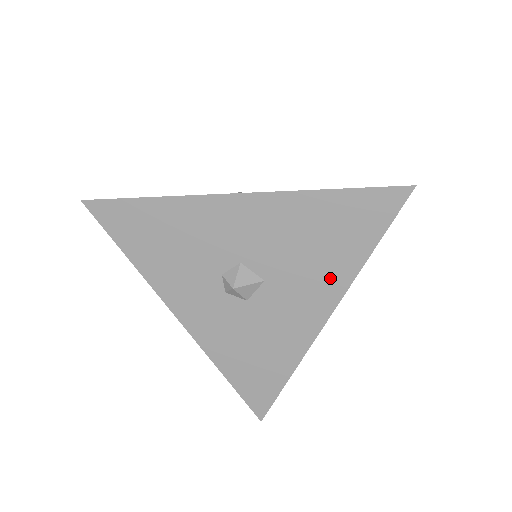
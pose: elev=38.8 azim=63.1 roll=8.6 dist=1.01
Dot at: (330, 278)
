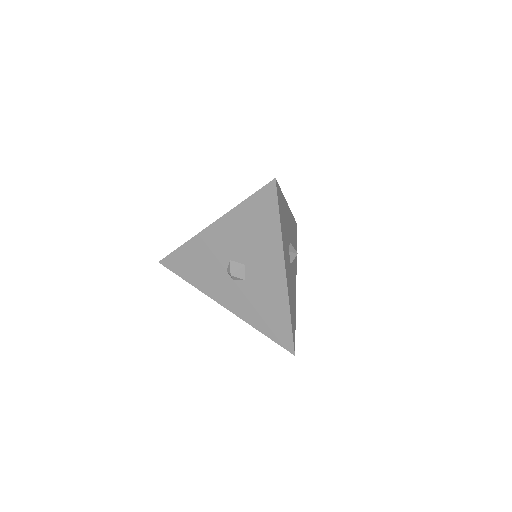
Dot at: (271, 248)
